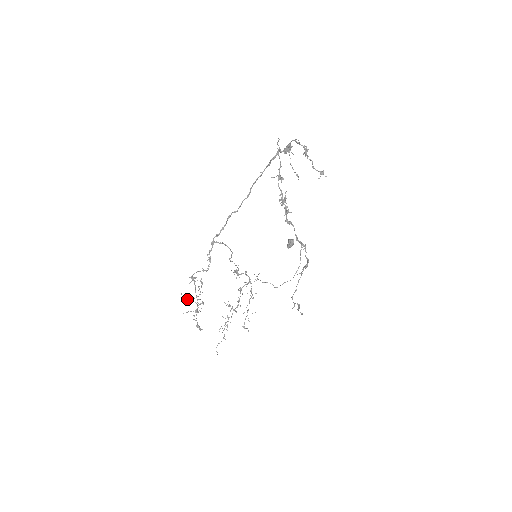
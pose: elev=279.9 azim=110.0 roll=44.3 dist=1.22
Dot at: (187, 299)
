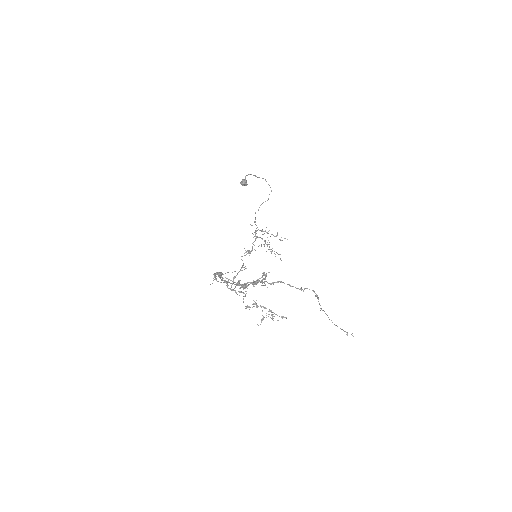
Dot at: (261, 320)
